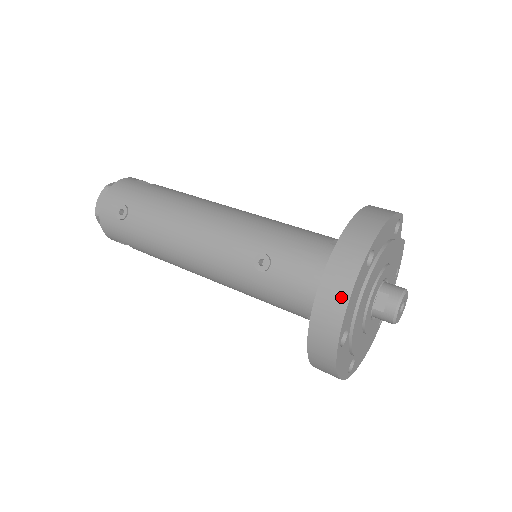
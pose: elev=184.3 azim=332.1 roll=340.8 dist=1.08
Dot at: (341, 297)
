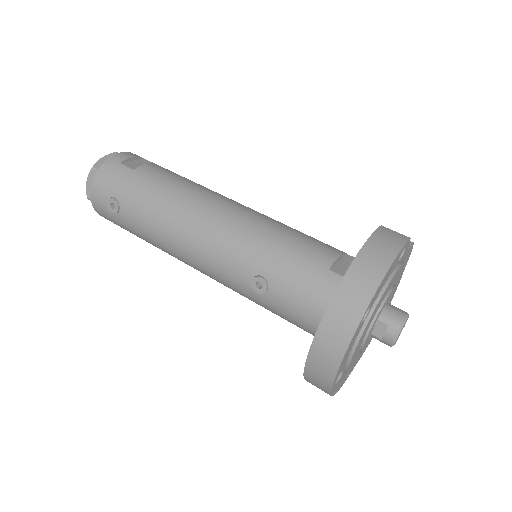
Dot at: (334, 358)
